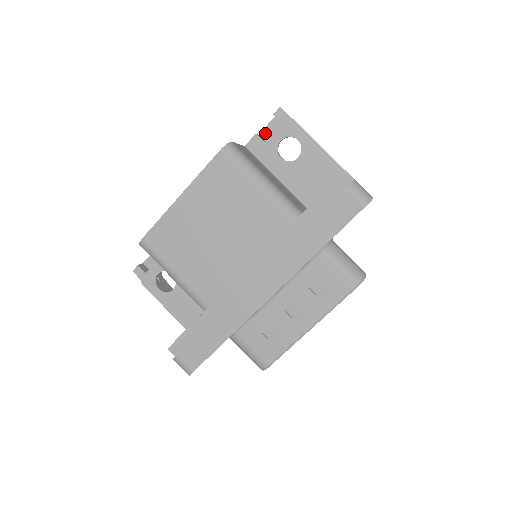
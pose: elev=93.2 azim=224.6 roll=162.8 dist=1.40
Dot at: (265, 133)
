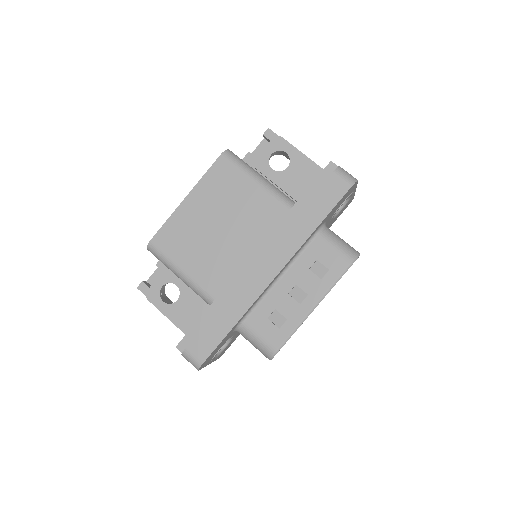
Dot at: (256, 153)
